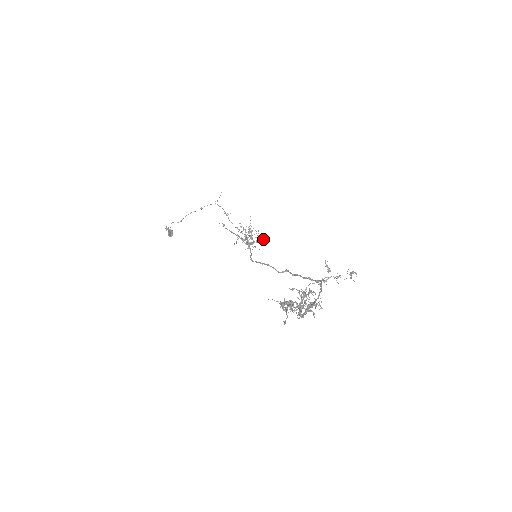
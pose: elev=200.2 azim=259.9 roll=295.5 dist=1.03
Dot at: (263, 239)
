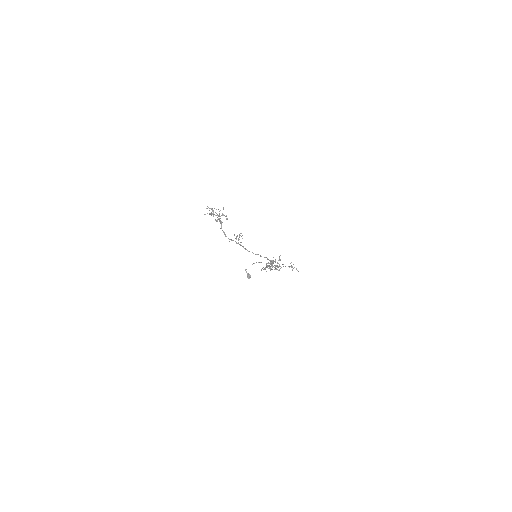
Dot at: occluded
